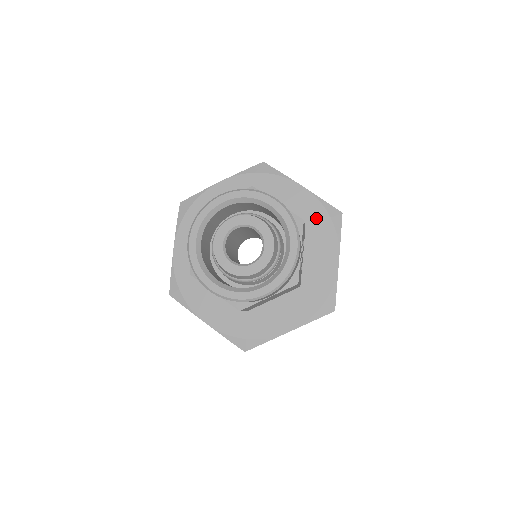
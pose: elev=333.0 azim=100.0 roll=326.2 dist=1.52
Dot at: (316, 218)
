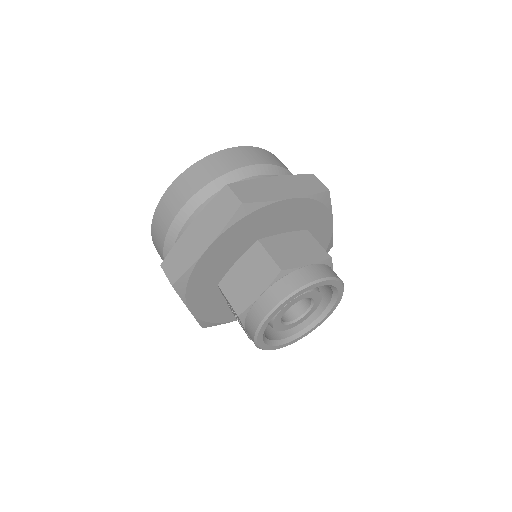
Dot at: (310, 212)
